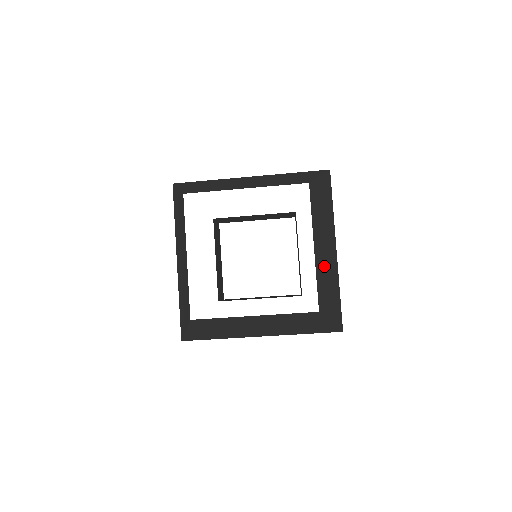
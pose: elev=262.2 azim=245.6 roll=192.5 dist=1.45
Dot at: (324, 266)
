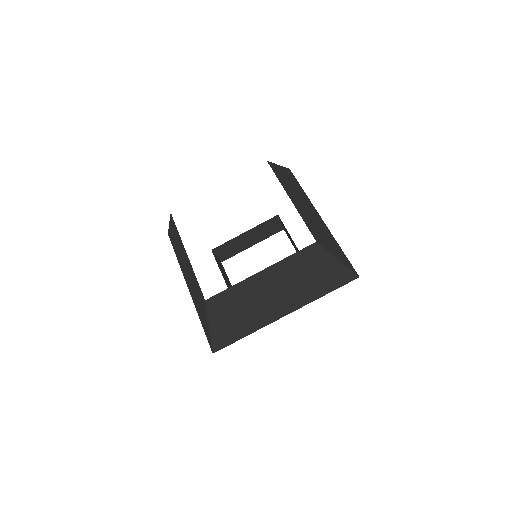
Dot at: (309, 218)
